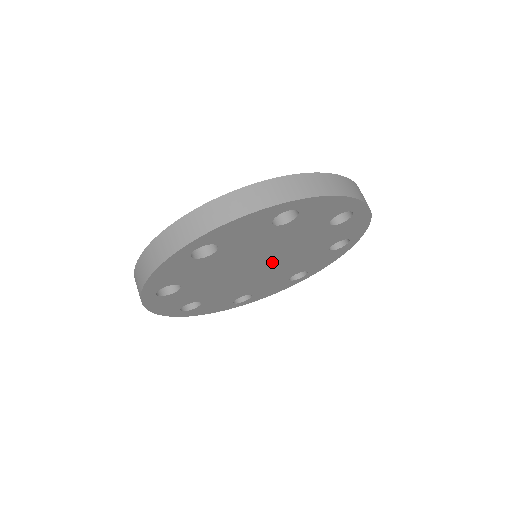
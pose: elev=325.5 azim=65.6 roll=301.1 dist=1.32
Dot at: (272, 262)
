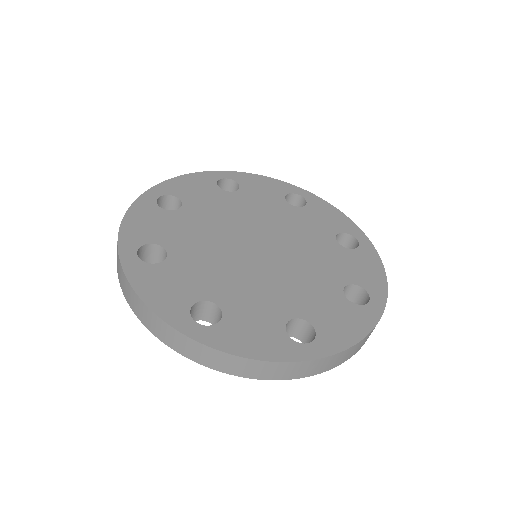
Dot at: occluded
